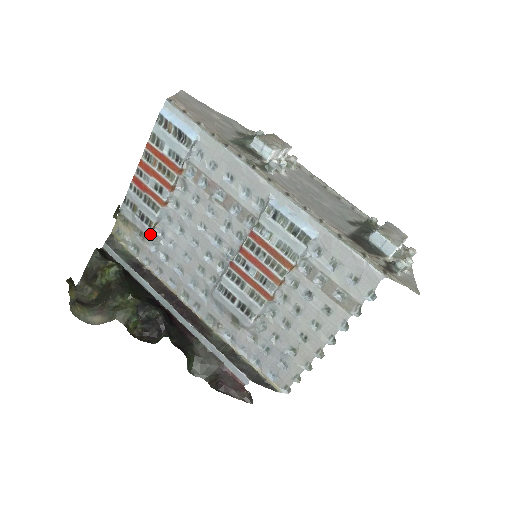
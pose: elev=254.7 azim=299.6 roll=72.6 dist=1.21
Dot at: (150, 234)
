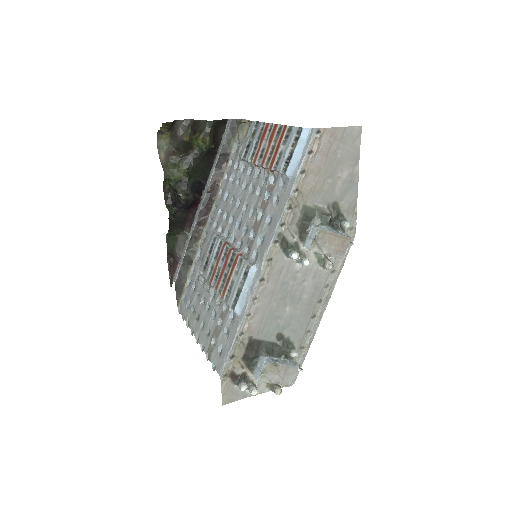
Dot at: (241, 159)
